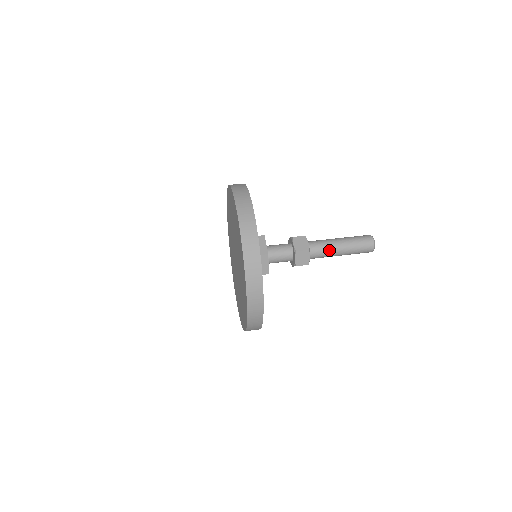
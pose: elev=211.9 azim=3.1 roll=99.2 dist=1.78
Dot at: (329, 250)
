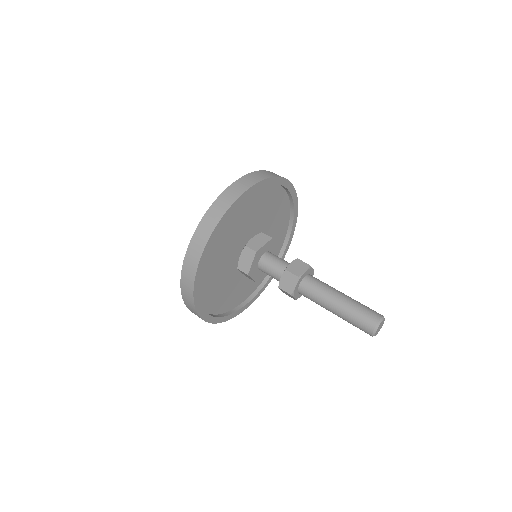
Dot at: (322, 296)
